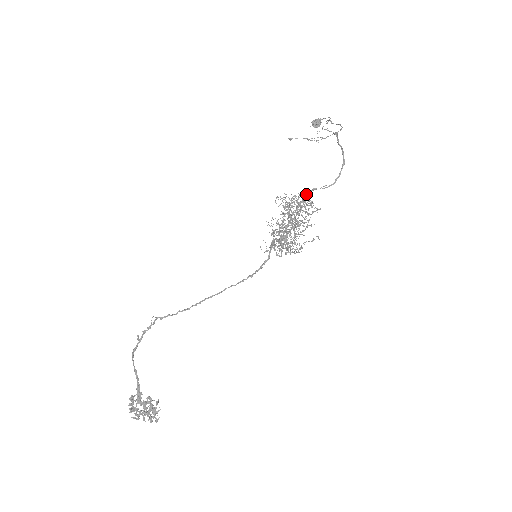
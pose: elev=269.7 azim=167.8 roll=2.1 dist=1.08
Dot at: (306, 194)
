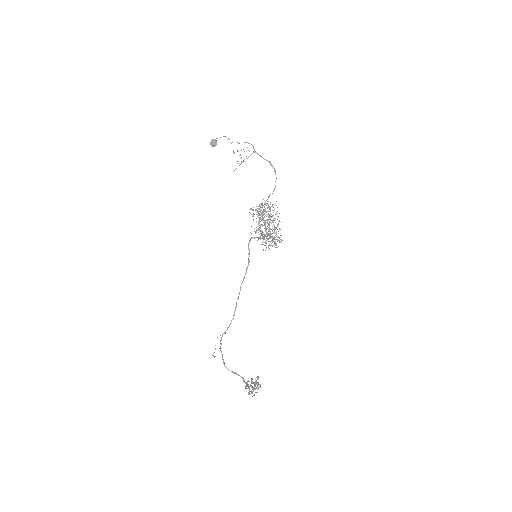
Dot at: occluded
